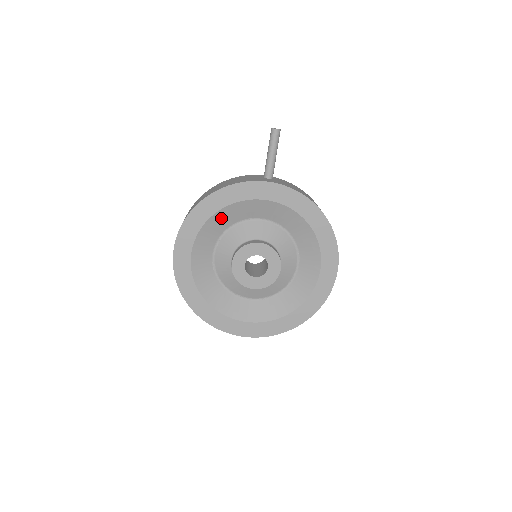
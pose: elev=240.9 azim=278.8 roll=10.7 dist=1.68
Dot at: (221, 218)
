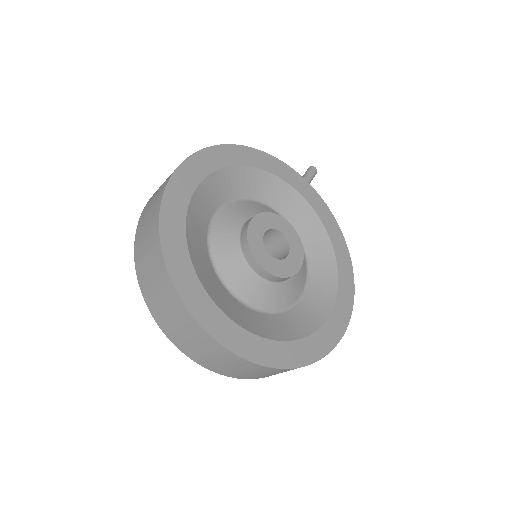
Dot at: (251, 179)
